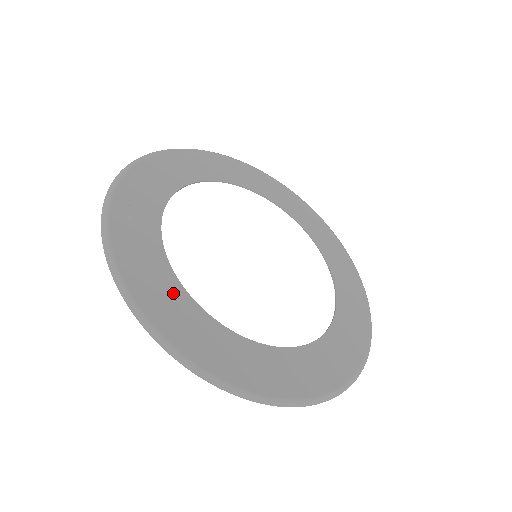
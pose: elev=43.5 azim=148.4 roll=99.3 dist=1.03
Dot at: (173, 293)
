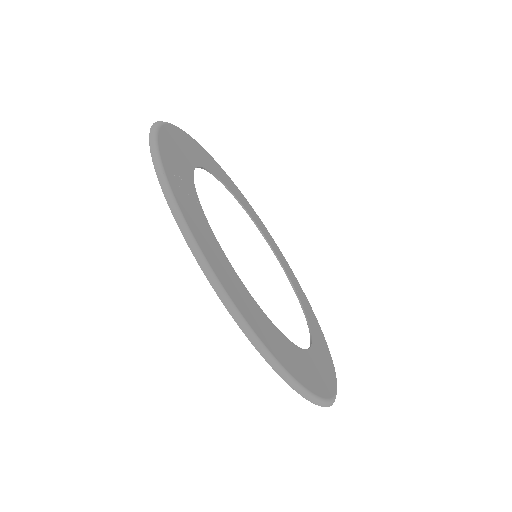
Dot at: (234, 278)
